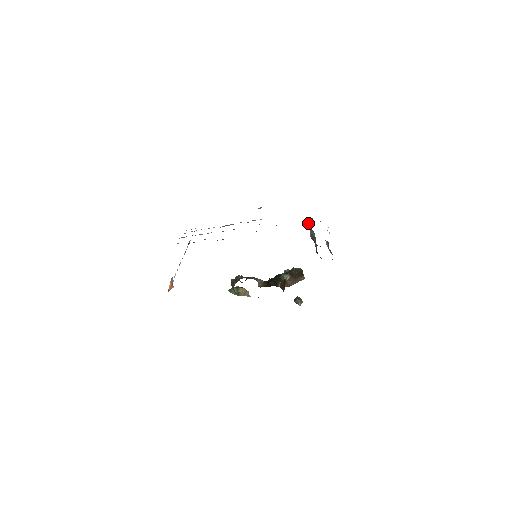
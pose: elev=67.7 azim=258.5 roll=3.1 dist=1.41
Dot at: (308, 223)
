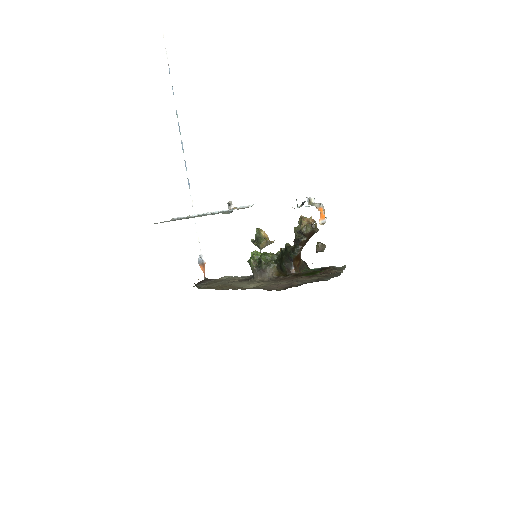
Dot at: occluded
